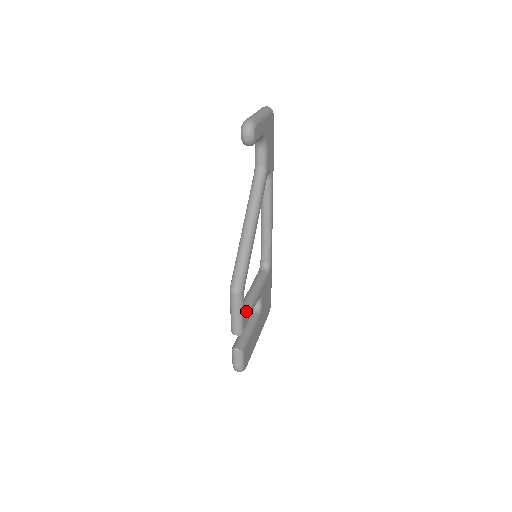
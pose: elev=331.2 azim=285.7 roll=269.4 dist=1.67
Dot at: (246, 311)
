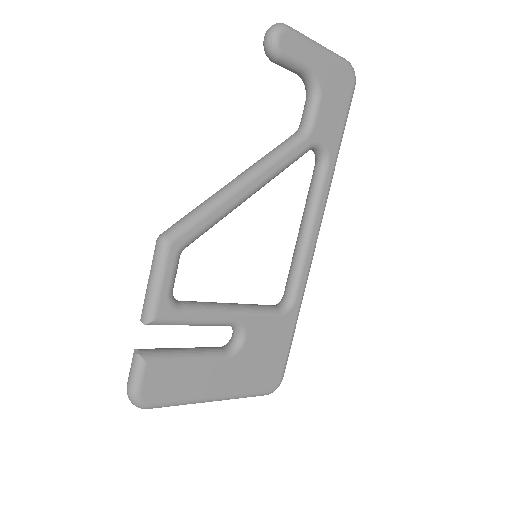
Dot at: (184, 304)
